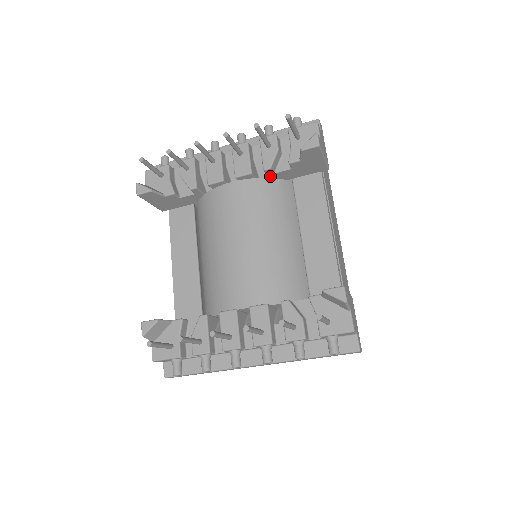
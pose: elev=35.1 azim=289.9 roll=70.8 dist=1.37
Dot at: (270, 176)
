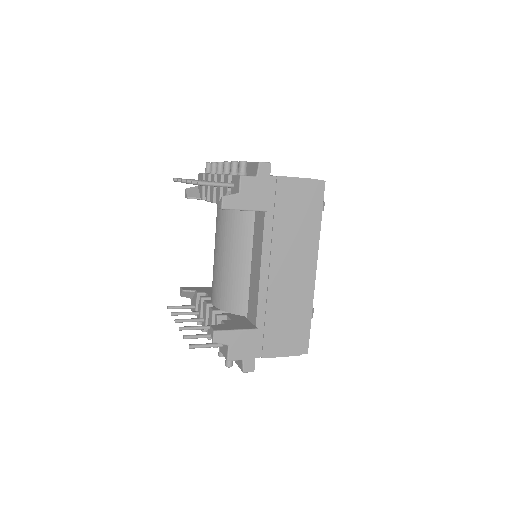
Dot at: occluded
